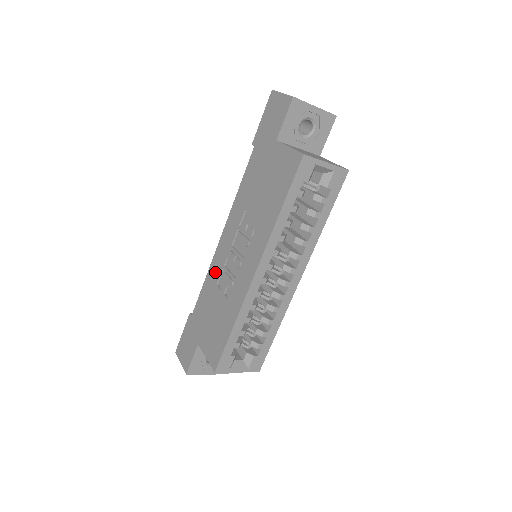
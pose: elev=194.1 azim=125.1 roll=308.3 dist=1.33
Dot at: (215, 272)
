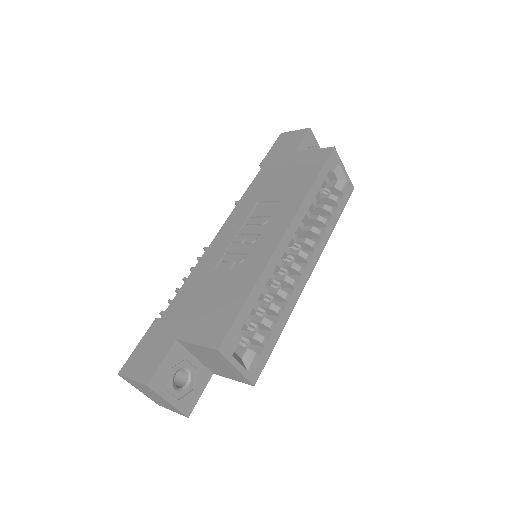
Dot at: (210, 261)
